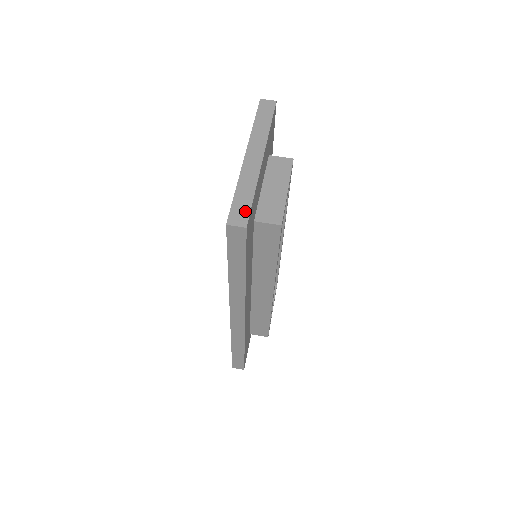
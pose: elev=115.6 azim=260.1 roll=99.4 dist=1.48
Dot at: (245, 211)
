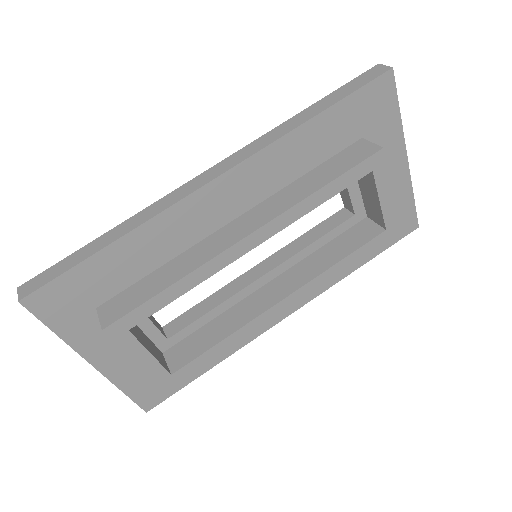
Dot at: (393, 87)
